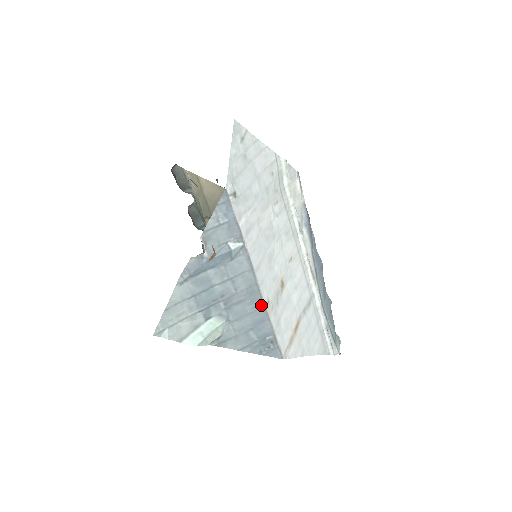
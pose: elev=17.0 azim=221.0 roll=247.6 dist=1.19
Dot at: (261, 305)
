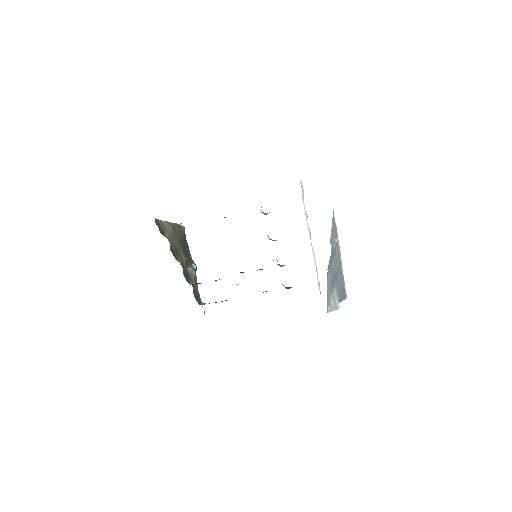
Dot at: (342, 270)
